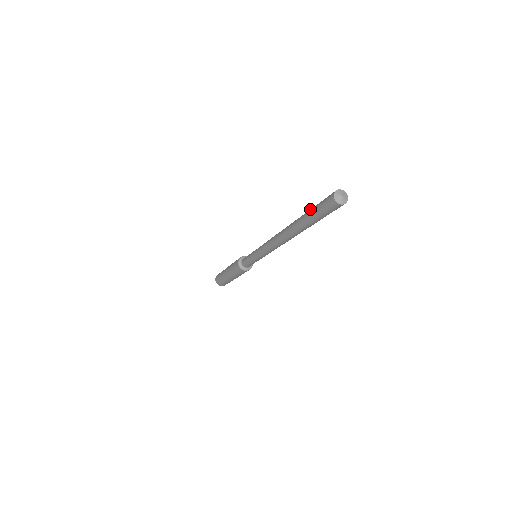
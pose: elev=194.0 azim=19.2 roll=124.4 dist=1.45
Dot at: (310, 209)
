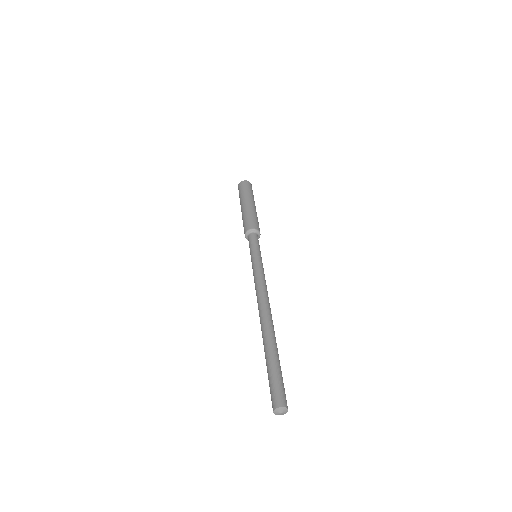
Dot at: (275, 362)
